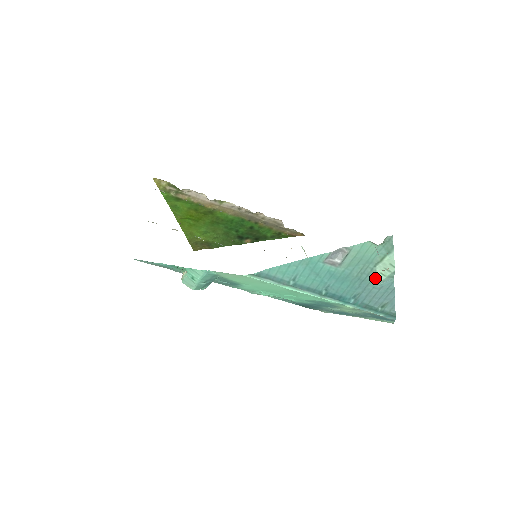
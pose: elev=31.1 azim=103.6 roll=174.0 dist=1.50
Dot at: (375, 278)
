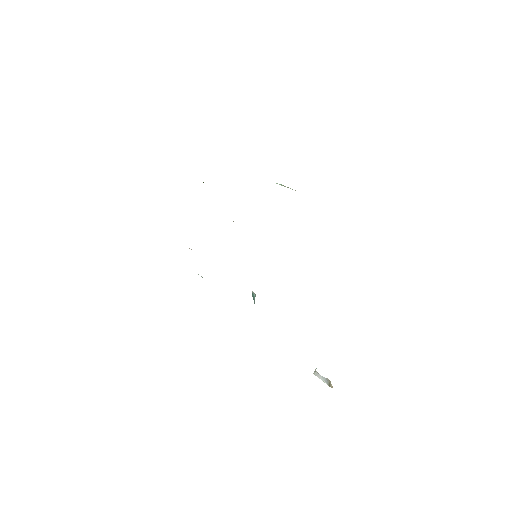
Dot at: occluded
